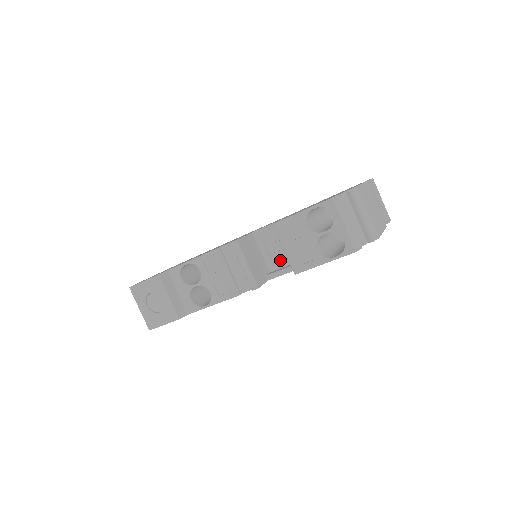
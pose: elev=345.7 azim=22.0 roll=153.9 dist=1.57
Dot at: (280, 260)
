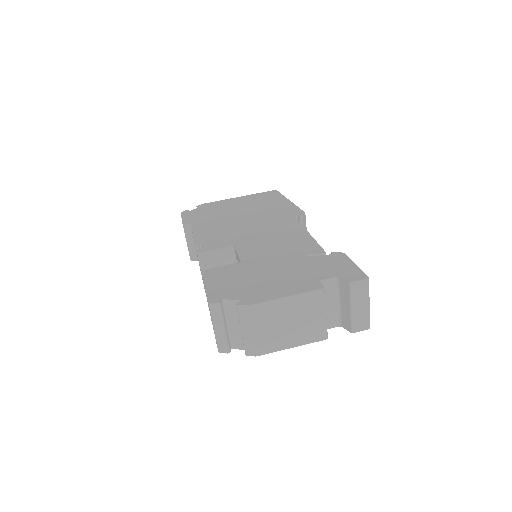
Dot at: occluded
